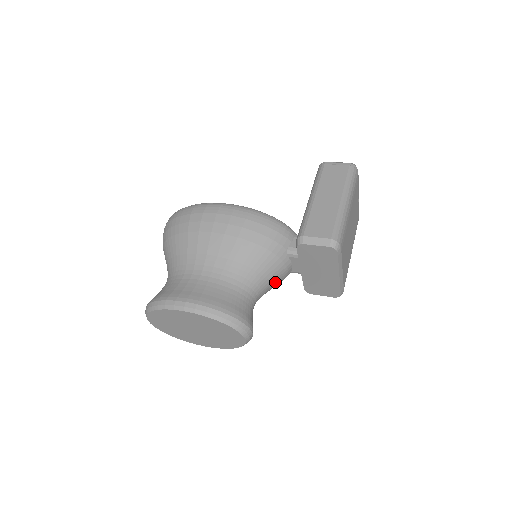
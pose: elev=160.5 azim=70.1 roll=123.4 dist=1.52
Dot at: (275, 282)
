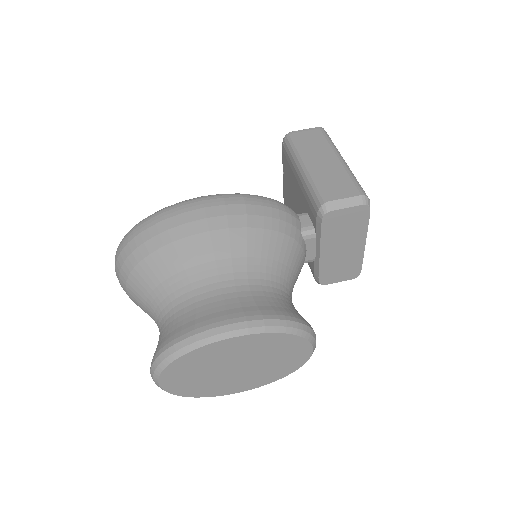
Dot at: (297, 276)
